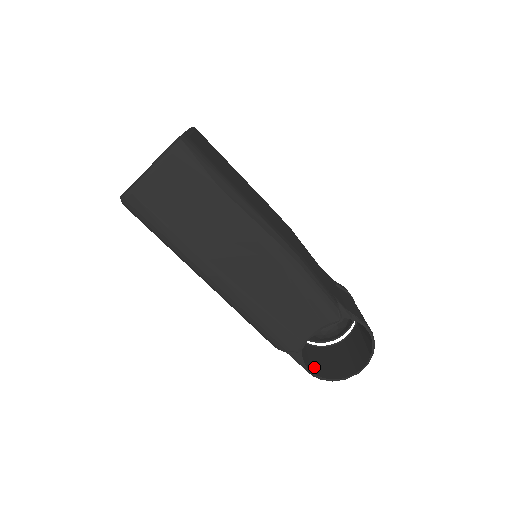
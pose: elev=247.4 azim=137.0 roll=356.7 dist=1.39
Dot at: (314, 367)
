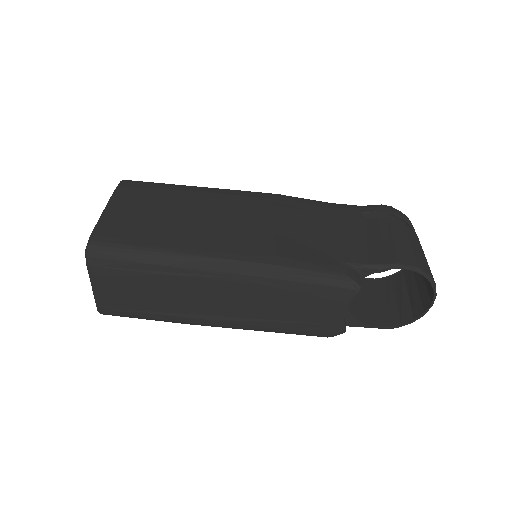
Dot at: (388, 313)
